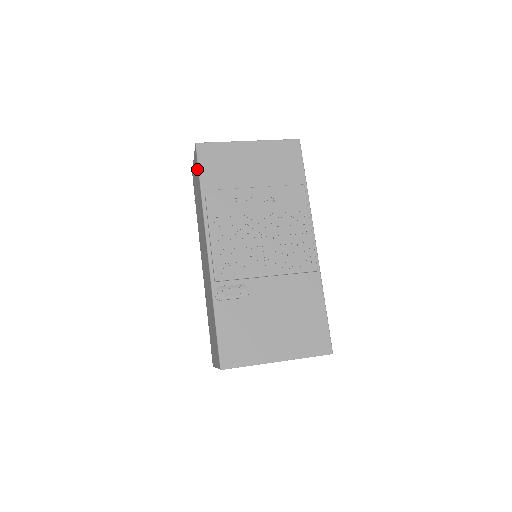
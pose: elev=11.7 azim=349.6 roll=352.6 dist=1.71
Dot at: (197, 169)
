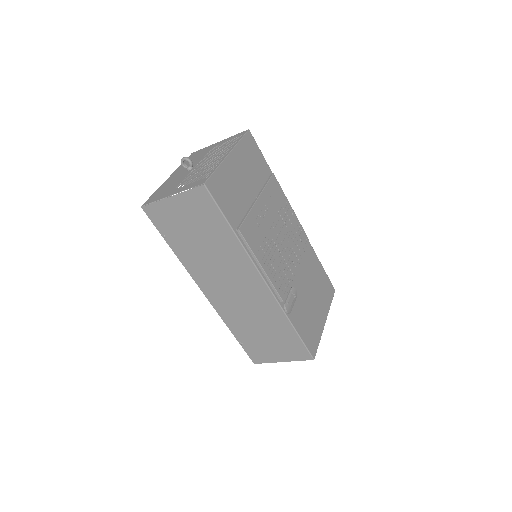
Dot at: (212, 210)
